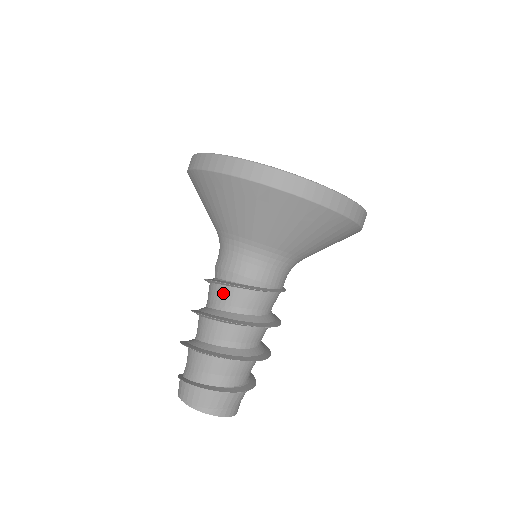
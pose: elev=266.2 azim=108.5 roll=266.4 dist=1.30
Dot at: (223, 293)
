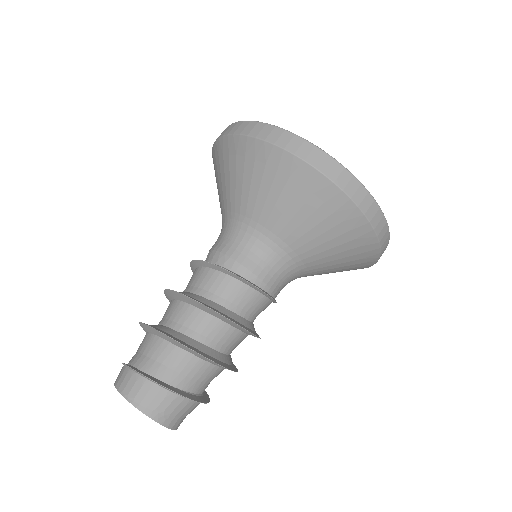
Dot at: (216, 280)
